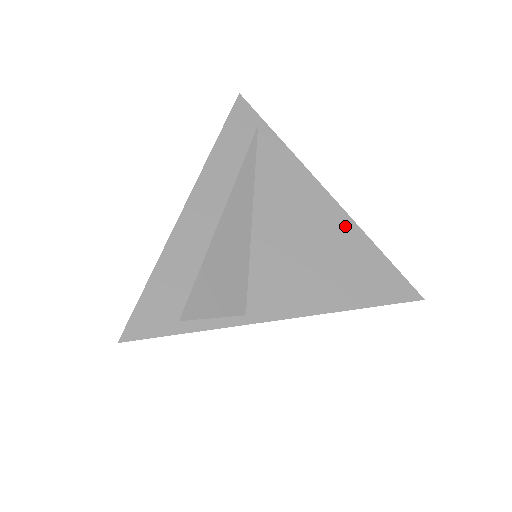
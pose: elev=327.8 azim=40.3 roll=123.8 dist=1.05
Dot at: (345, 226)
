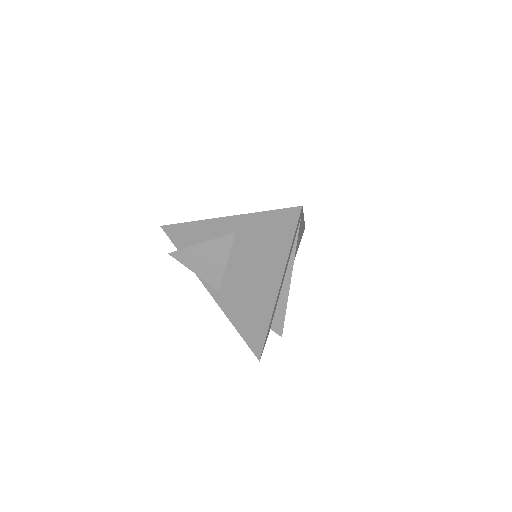
Dot at: occluded
